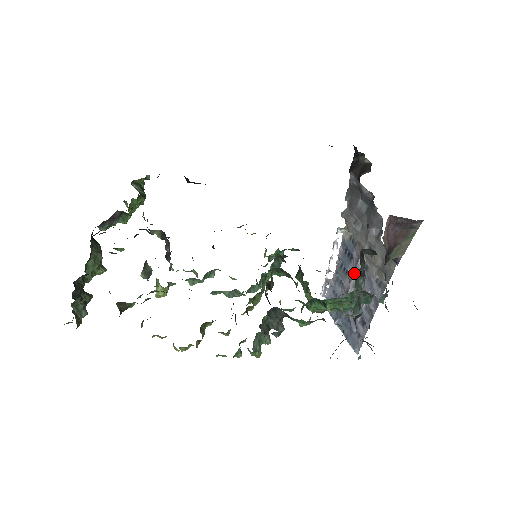
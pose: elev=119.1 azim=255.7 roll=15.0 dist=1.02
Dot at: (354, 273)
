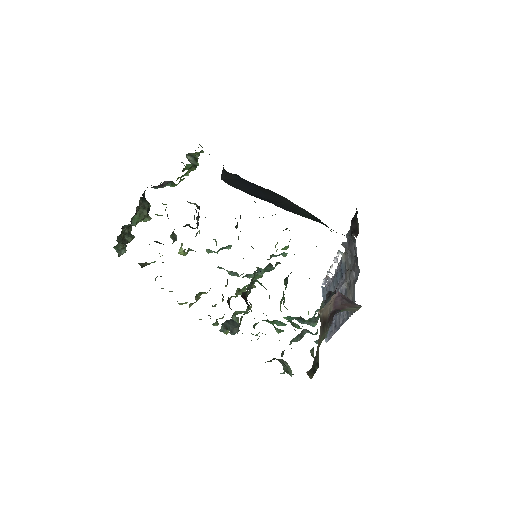
Dot at: (322, 301)
